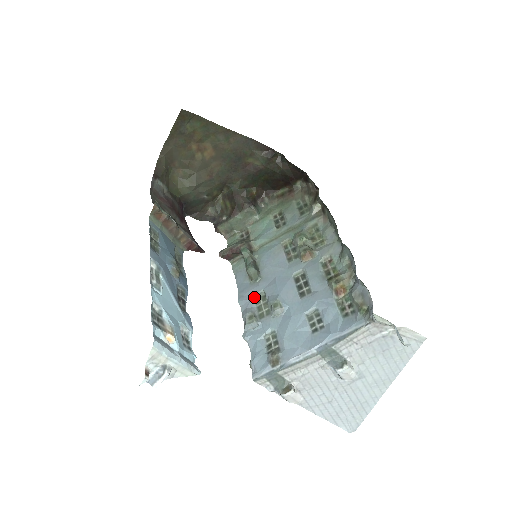
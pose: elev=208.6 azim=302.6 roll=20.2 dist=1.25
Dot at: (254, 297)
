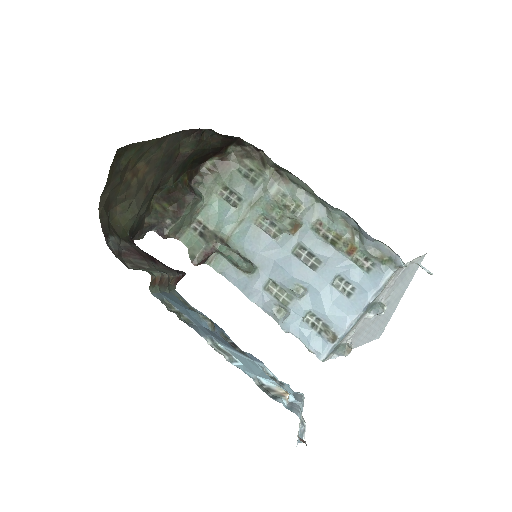
Dot at: (264, 289)
